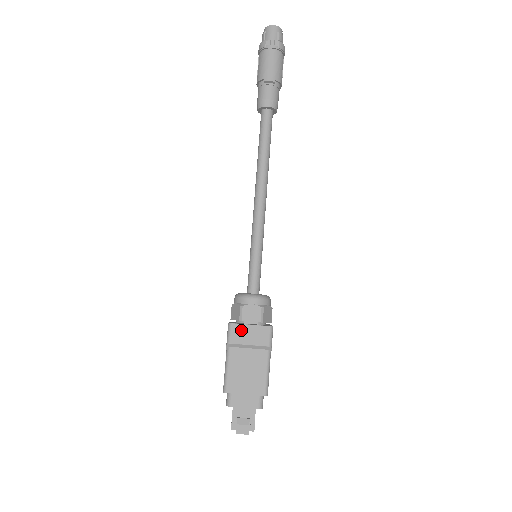
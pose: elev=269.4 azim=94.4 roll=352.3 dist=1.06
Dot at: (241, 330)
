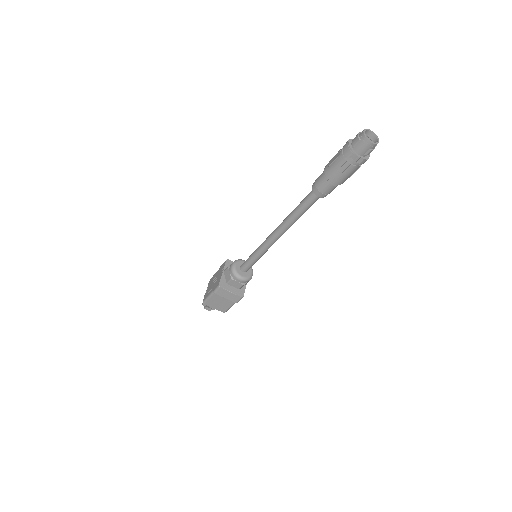
Dot at: (224, 292)
